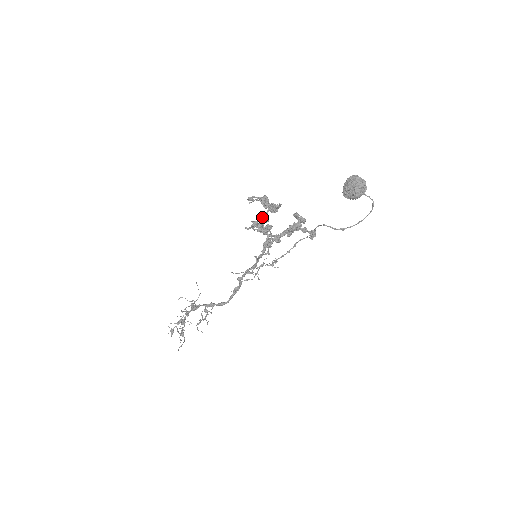
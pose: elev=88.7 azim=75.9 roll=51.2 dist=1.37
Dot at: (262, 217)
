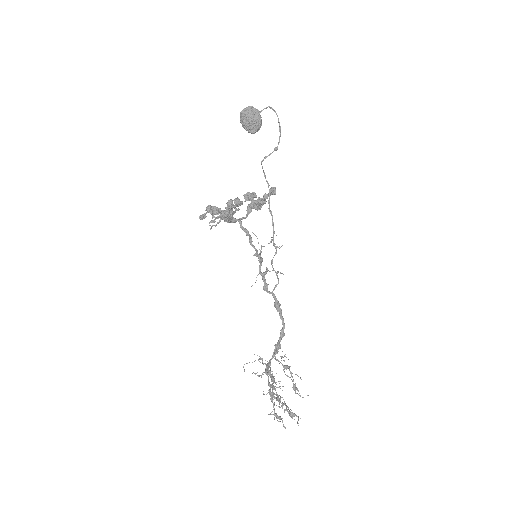
Dot at: occluded
